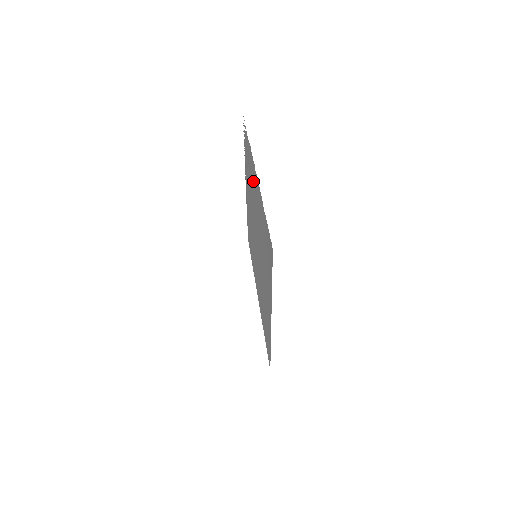
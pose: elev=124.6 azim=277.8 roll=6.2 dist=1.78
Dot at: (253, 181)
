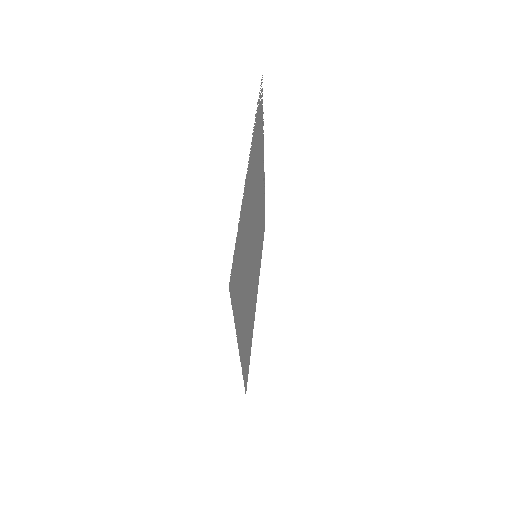
Dot at: (253, 170)
